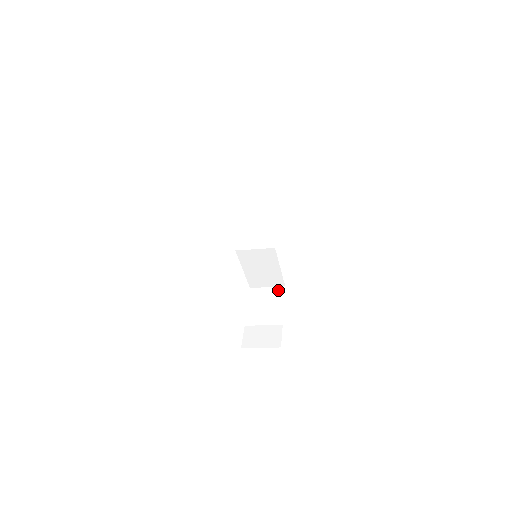
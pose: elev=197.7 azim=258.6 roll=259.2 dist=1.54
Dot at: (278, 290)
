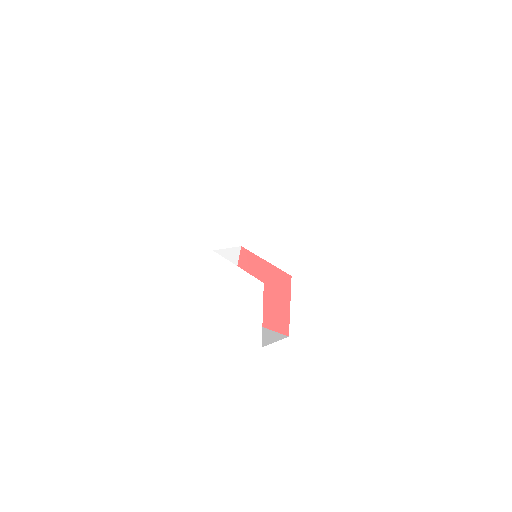
Dot at: (235, 251)
